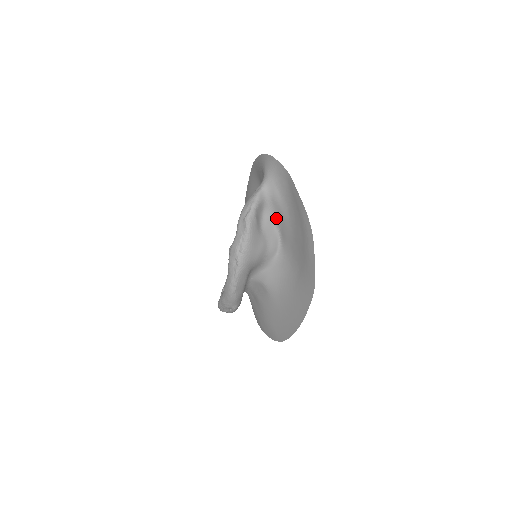
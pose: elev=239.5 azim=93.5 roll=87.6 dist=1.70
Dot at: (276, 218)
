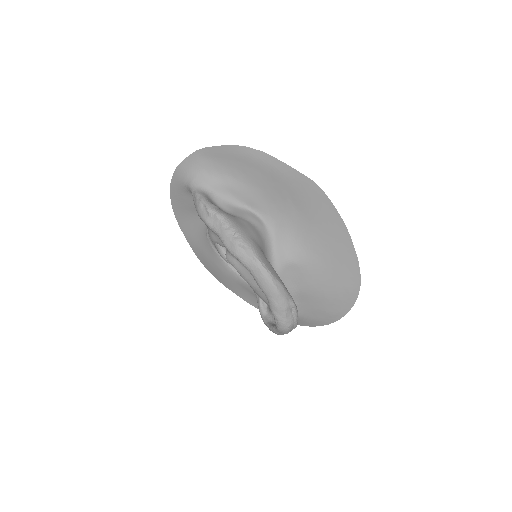
Dot at: (231, 199)
